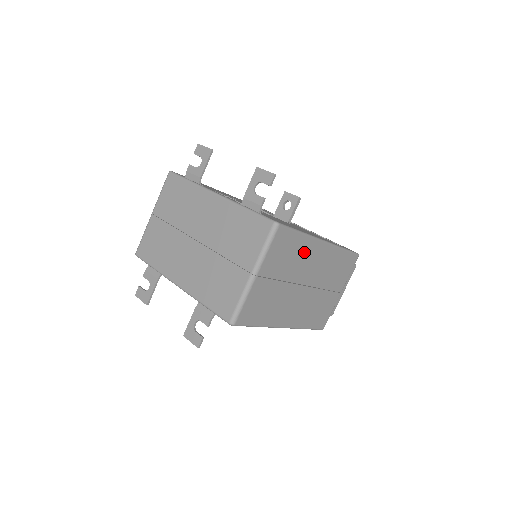
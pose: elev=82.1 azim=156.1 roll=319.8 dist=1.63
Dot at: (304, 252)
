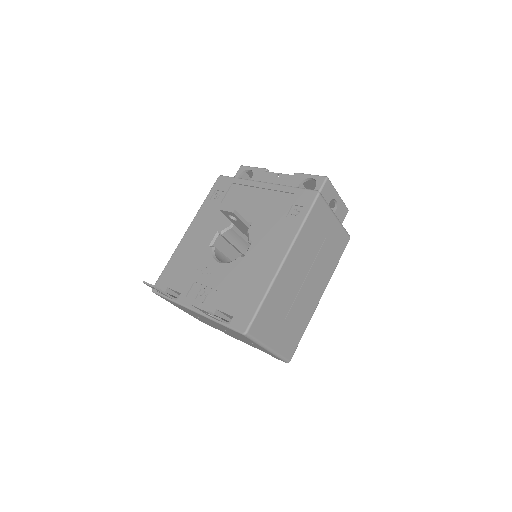
Dot at: (279, 290)
